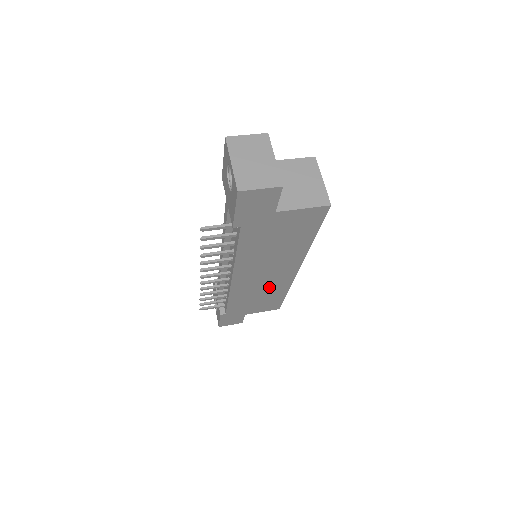
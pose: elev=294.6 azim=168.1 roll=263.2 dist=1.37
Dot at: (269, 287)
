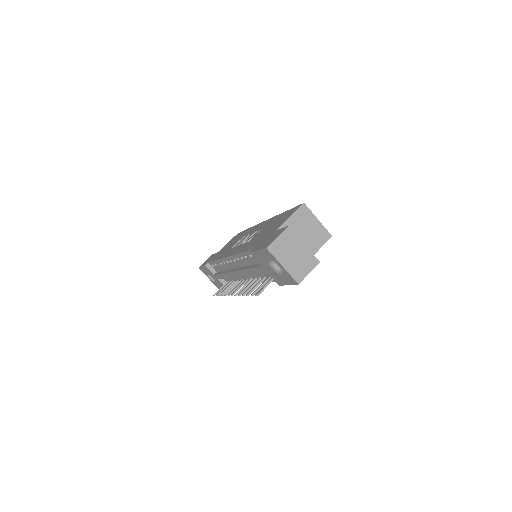
Dot at: occluded
